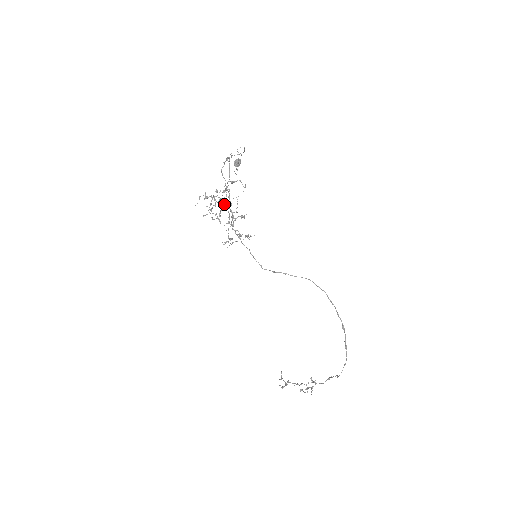
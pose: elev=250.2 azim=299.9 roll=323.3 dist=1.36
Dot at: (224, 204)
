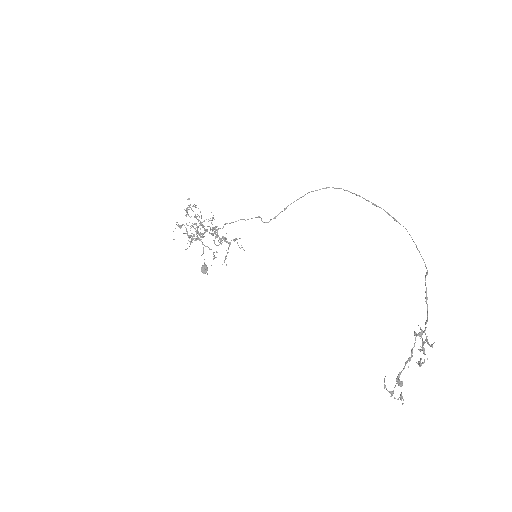
Dot at: occluded
